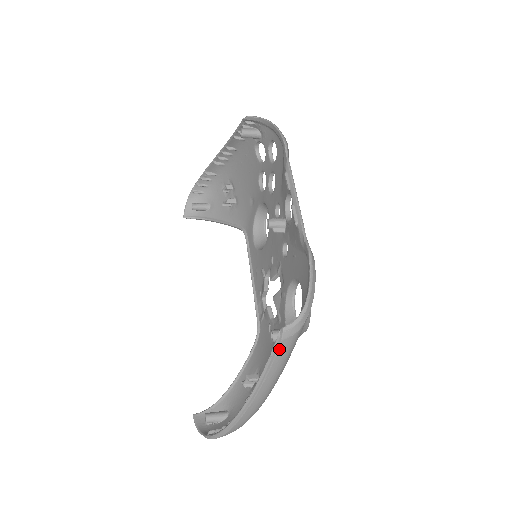
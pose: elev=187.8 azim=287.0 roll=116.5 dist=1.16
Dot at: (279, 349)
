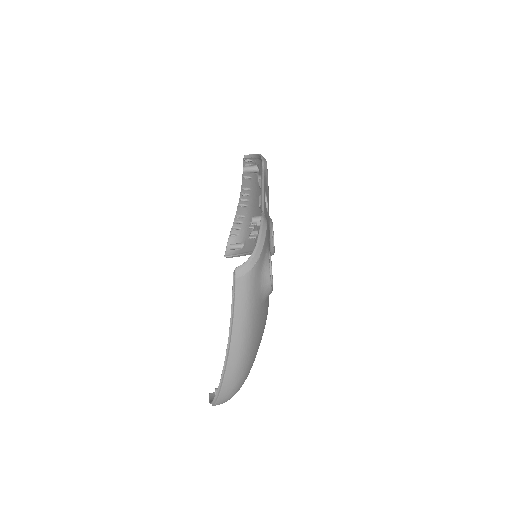
Dot at: (236, 288)
